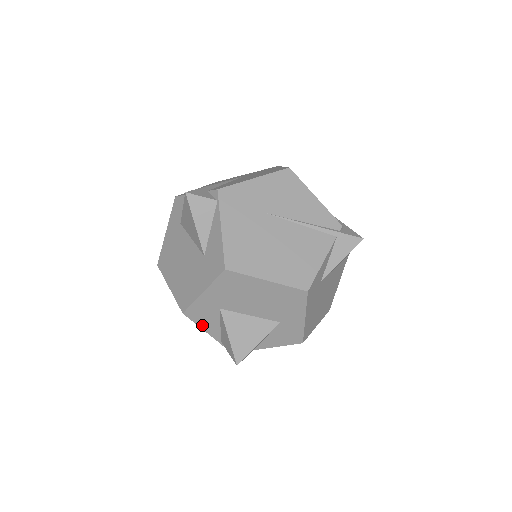
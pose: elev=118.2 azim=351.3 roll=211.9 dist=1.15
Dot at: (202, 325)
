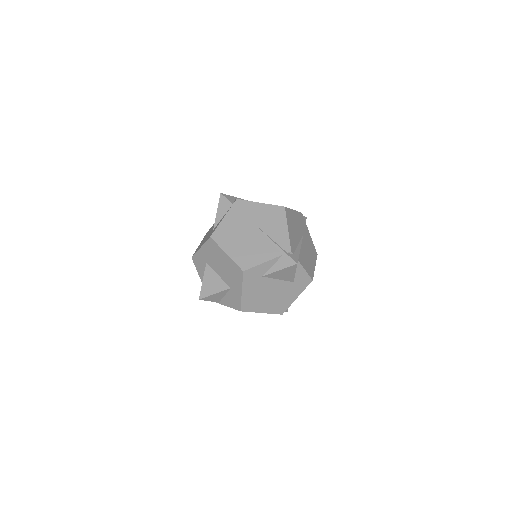
Dot at: (198, 271)
